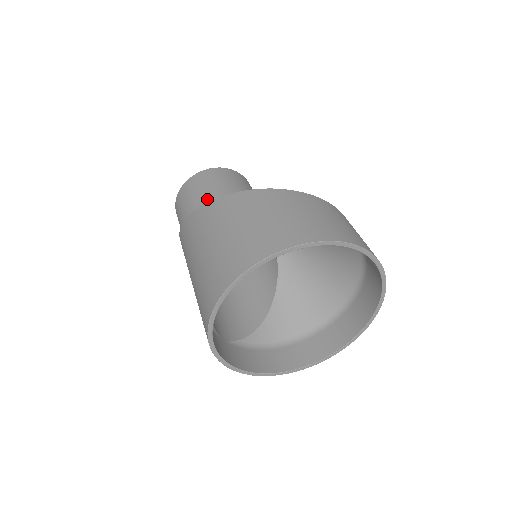
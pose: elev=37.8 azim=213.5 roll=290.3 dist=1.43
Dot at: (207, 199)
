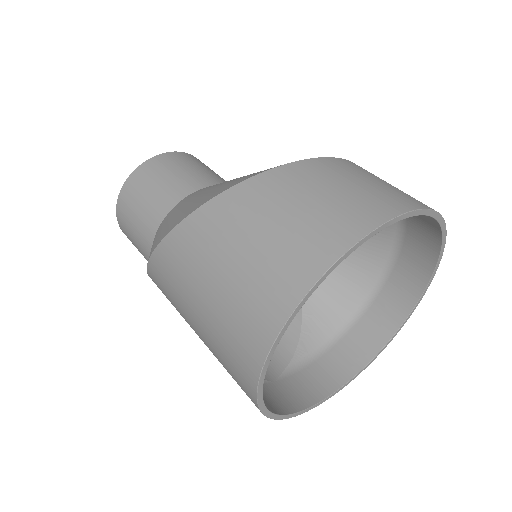
Dot at: (158, 215)
